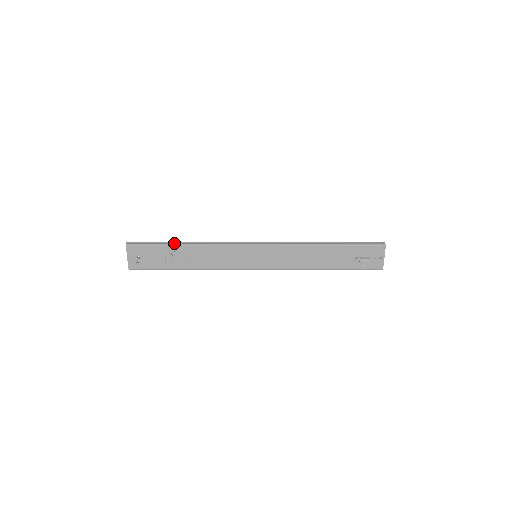
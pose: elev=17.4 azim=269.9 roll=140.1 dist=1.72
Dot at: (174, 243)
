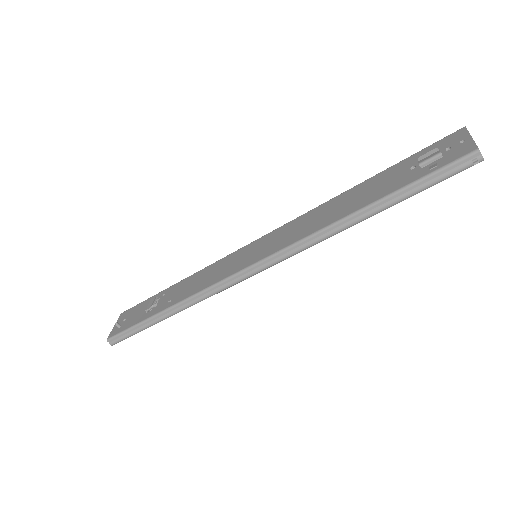
Dot at: occluded
